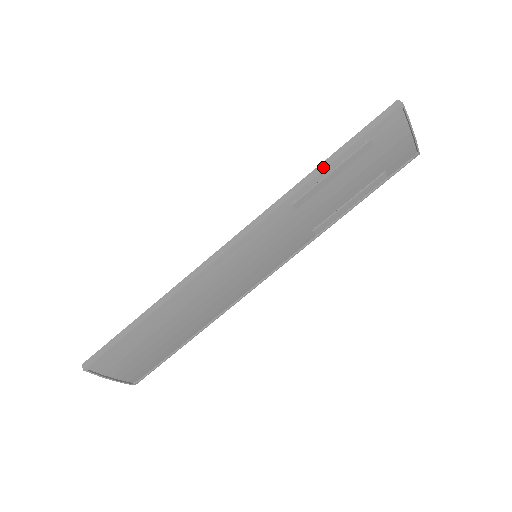
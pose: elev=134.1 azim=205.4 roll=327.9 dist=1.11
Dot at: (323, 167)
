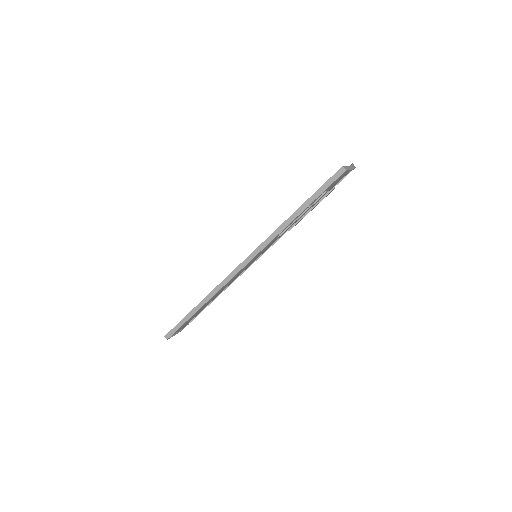
Dot at: (297, 215)
